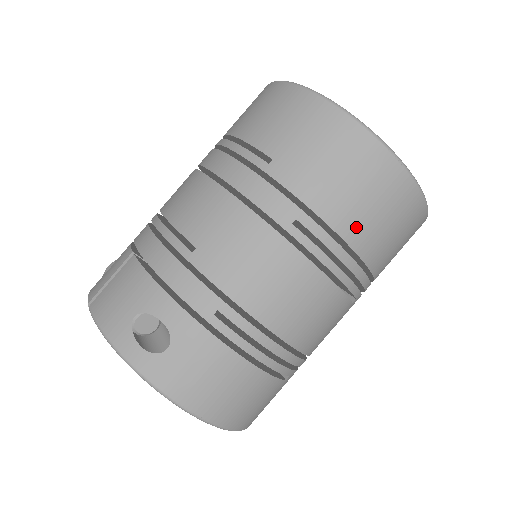
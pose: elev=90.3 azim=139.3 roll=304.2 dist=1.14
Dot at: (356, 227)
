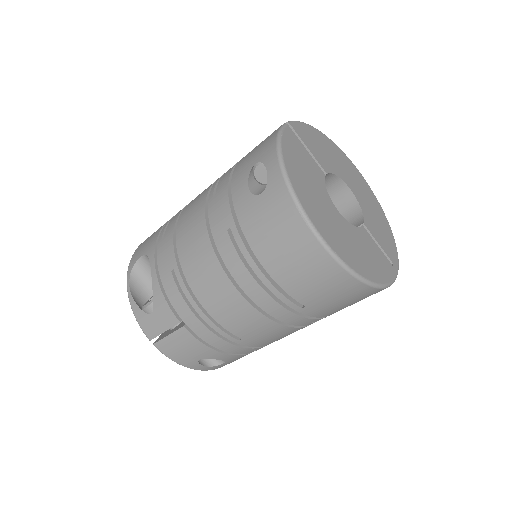
Dot at: occluded
